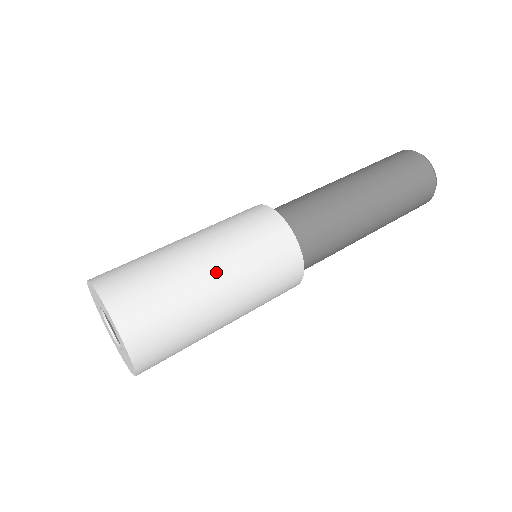
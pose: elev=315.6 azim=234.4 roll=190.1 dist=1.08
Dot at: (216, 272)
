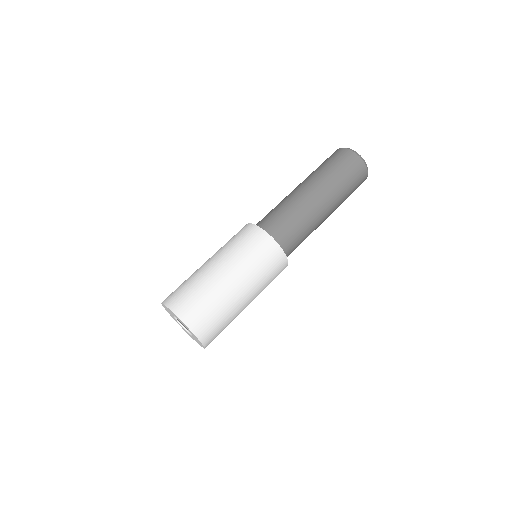
Dot at: (249, 300)
